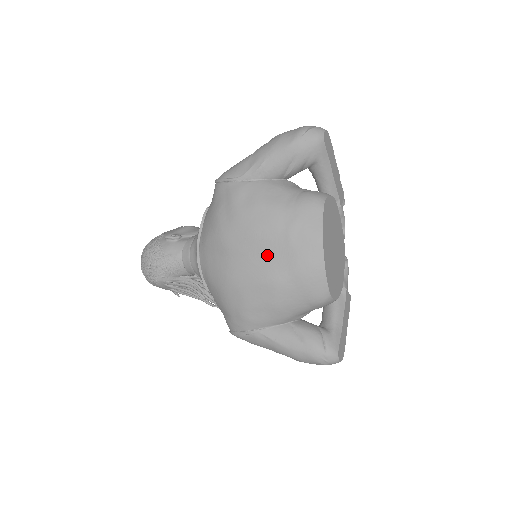
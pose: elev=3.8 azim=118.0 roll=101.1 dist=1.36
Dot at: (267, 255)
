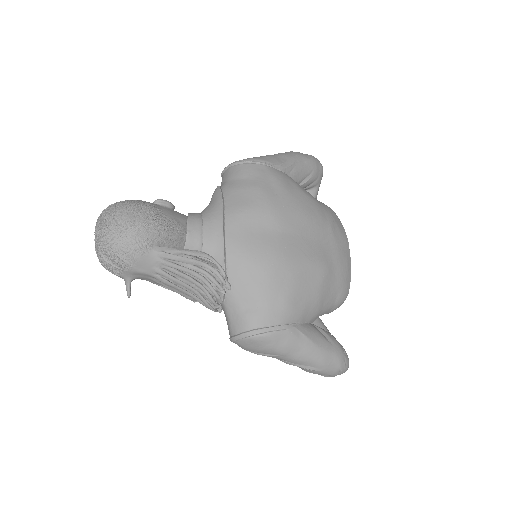
Dot at: (316, 239)
